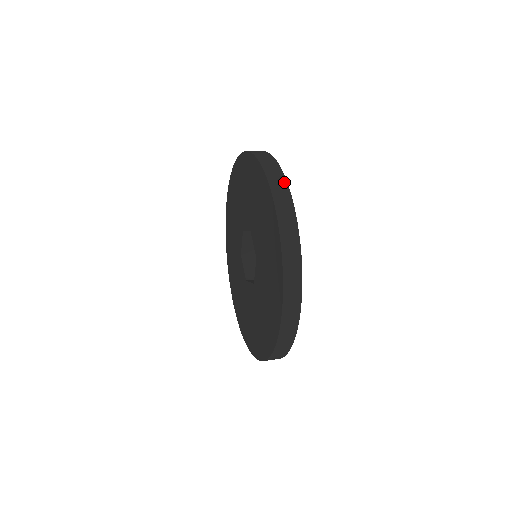
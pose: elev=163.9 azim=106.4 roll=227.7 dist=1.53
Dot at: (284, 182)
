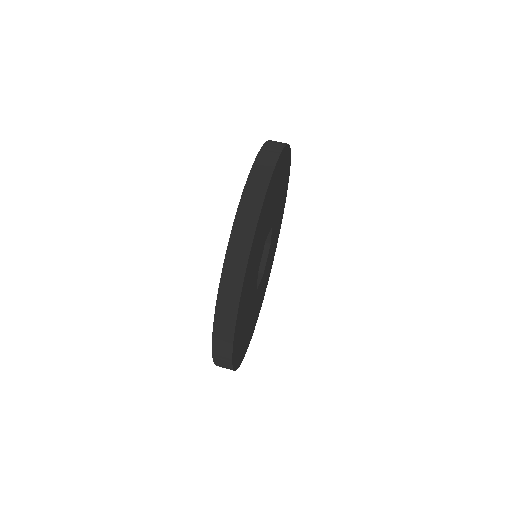
Dot at: (229, 356)
